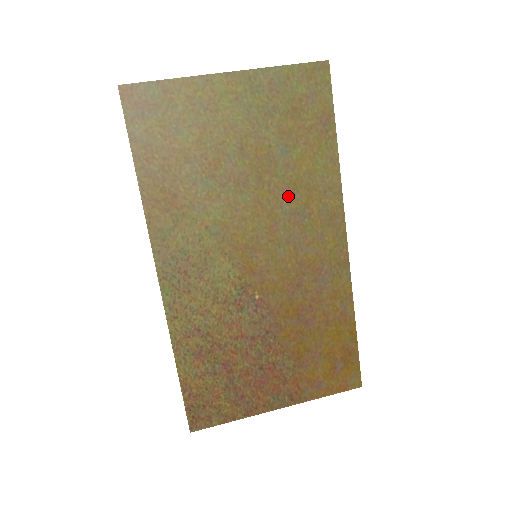
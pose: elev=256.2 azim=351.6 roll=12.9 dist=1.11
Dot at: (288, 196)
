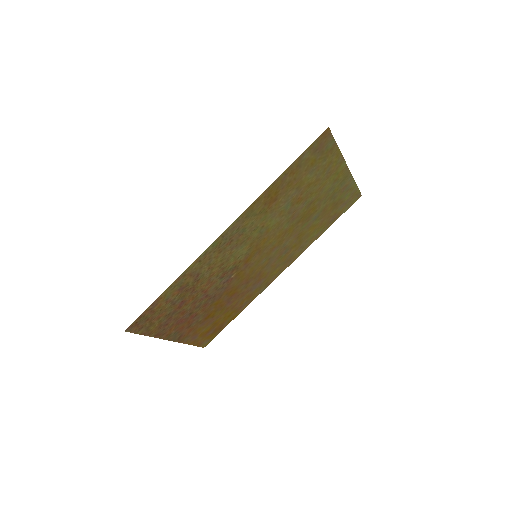
Dot at: (293, 238)
